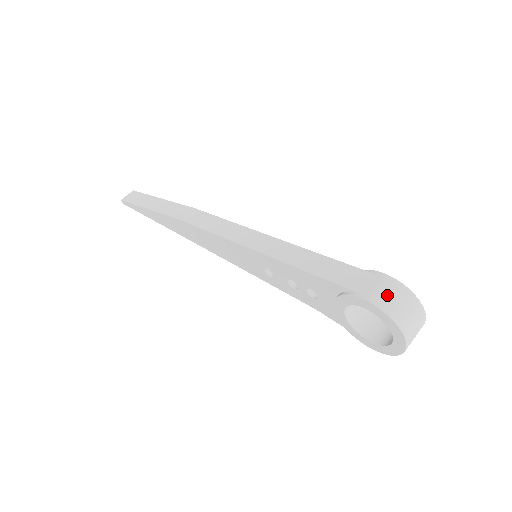
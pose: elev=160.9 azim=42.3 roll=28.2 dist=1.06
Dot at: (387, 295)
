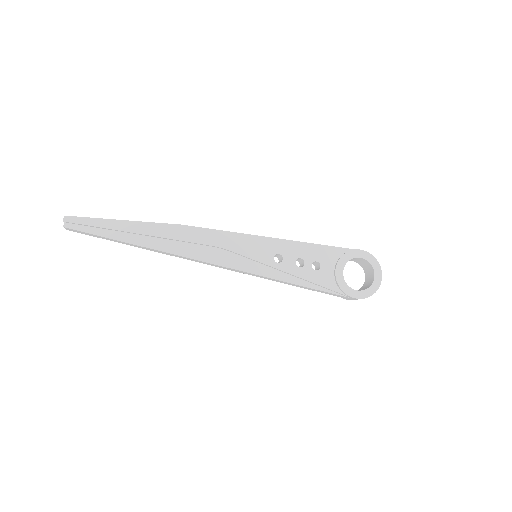
Dot at: occluded
